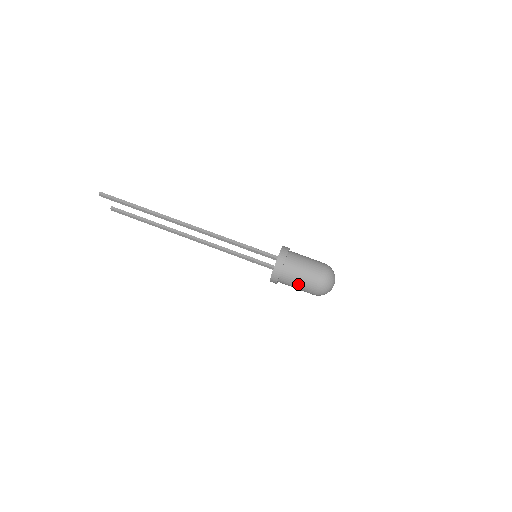
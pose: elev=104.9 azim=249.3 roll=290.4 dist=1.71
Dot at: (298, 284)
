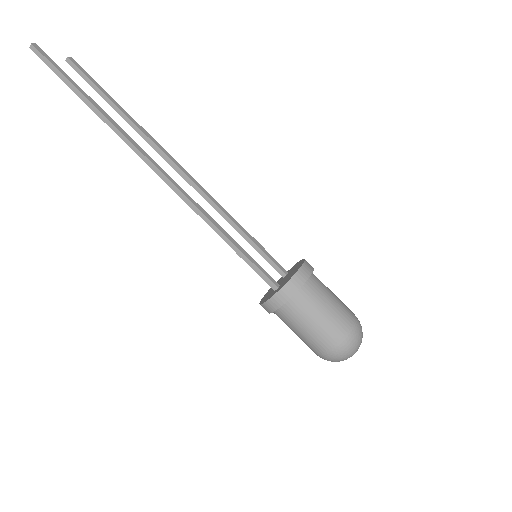
Dot at: occluded
